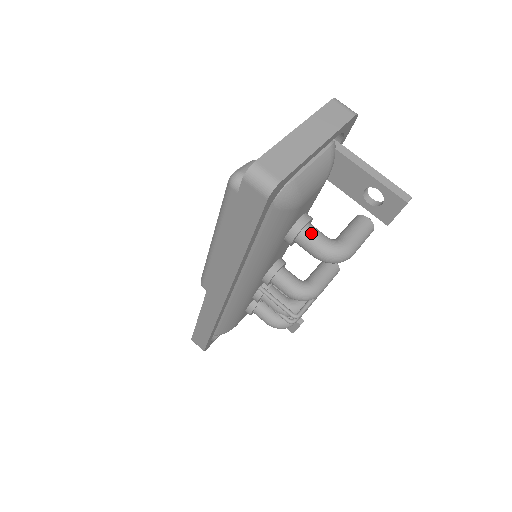
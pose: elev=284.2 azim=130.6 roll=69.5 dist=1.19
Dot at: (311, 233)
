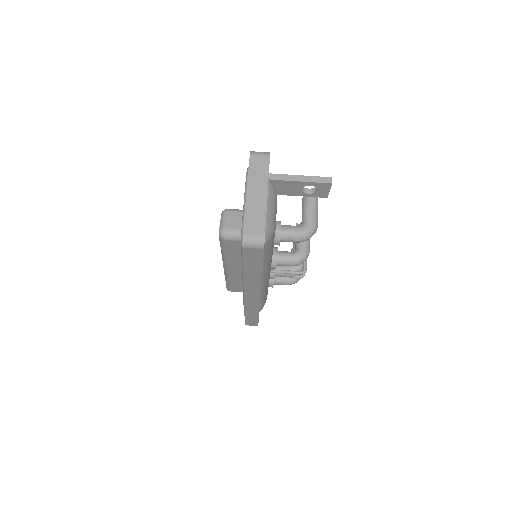
Dot at: (287, 232)
